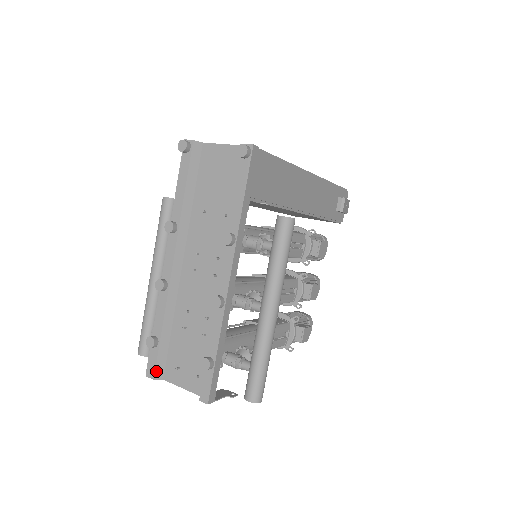
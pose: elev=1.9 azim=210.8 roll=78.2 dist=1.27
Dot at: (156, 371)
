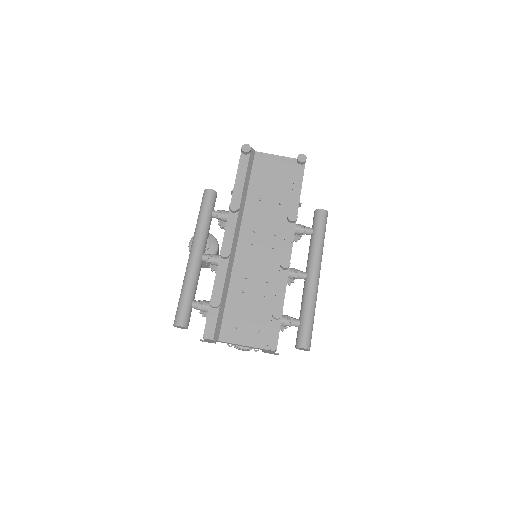
Dot at: (215, 331)
